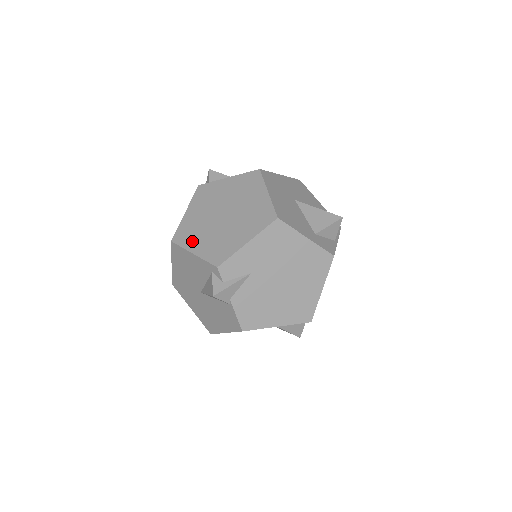
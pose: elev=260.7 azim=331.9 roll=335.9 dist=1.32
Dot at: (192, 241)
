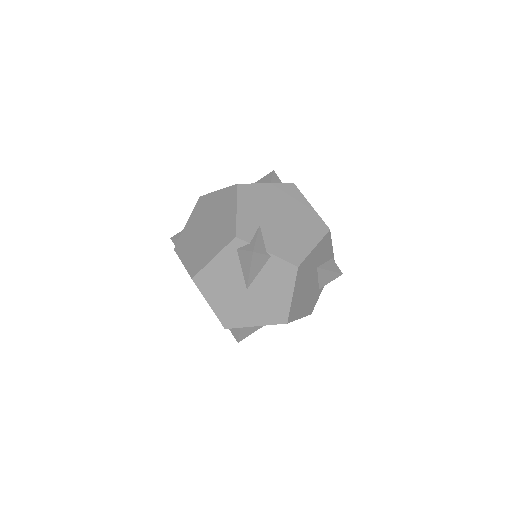
Dot at: (204, 258)
